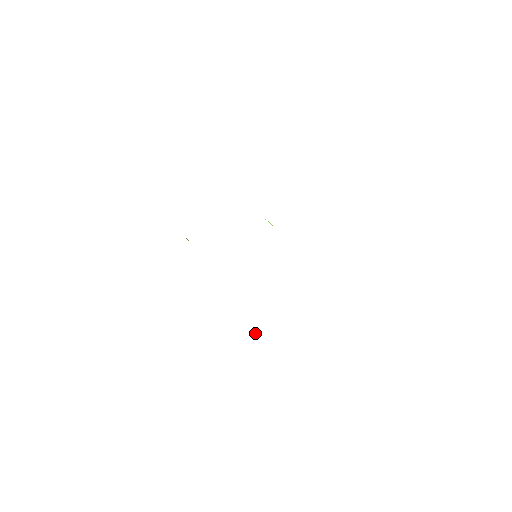
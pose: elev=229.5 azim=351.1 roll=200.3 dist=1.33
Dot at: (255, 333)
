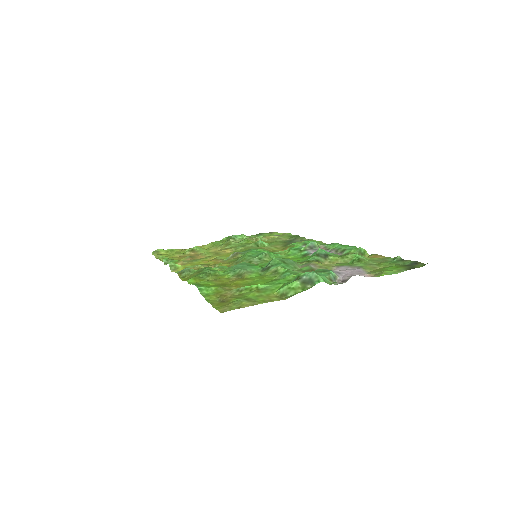
Dot at: (208, 248)
